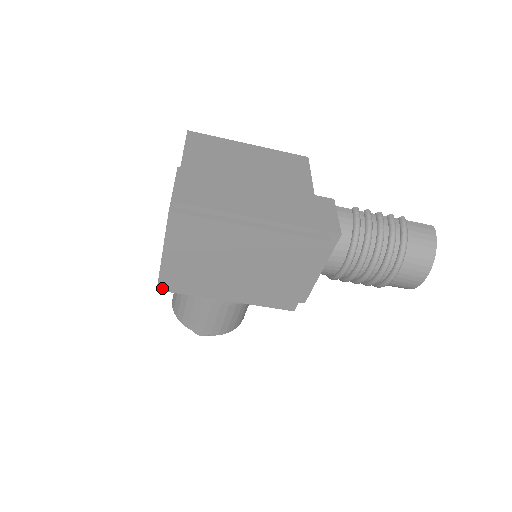
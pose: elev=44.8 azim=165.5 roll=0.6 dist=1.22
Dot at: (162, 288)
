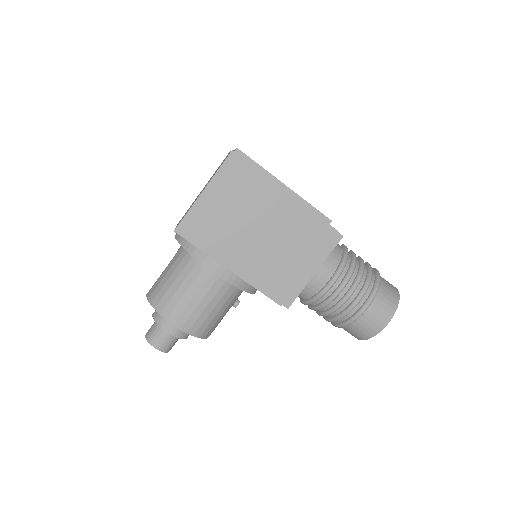
Dot at: (180, 231)
